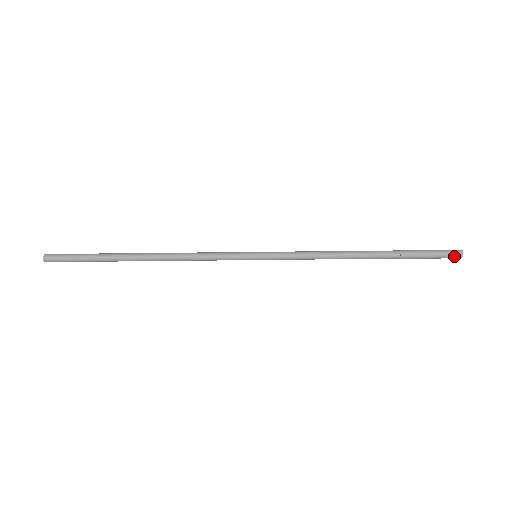
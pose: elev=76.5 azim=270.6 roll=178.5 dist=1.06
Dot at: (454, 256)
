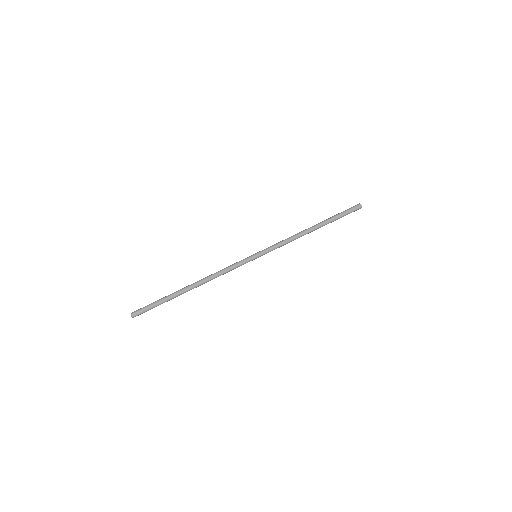
Dot at: (357, 207)
